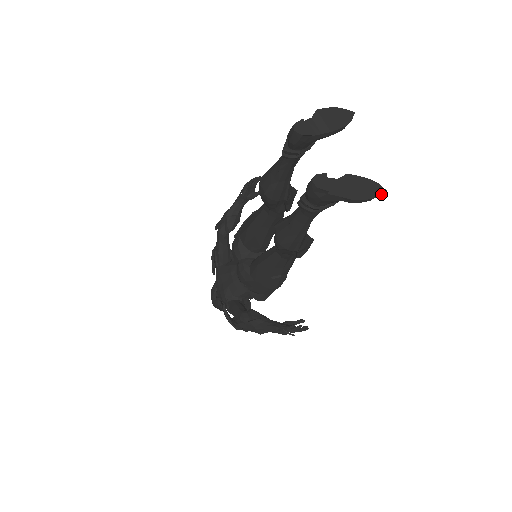
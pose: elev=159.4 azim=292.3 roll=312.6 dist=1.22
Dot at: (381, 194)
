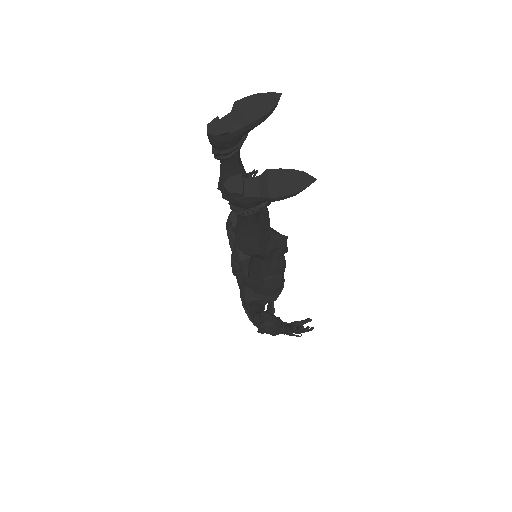
Dot at: (309, 185)
